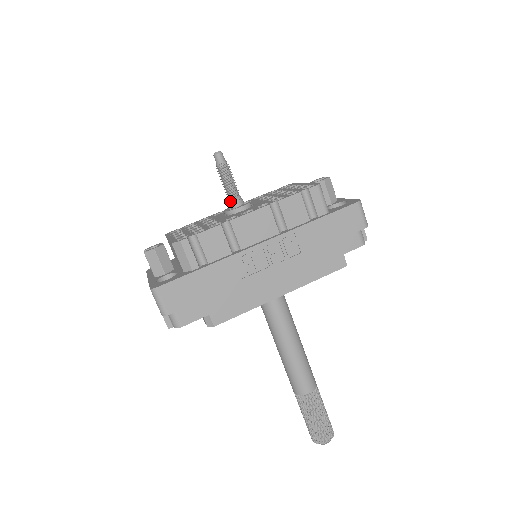
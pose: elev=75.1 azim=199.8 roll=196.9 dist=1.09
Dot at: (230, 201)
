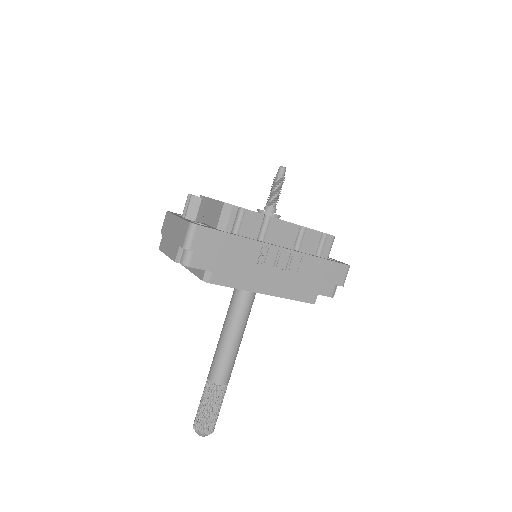
Dot at: (268, 205)
